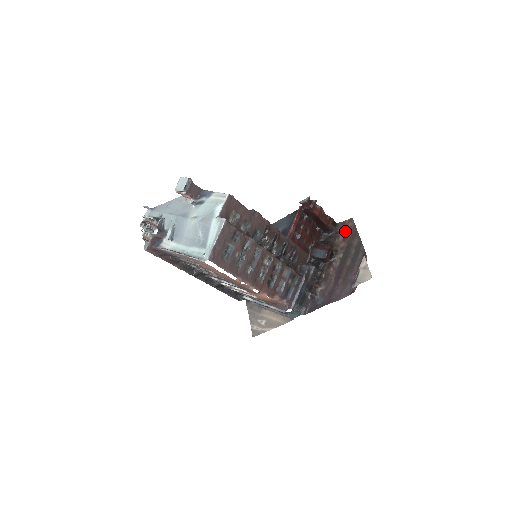
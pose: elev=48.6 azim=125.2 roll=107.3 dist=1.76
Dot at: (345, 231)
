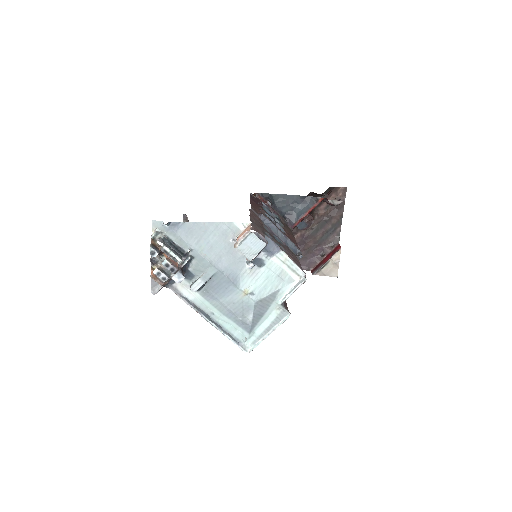
Dot at: (332, 199)
